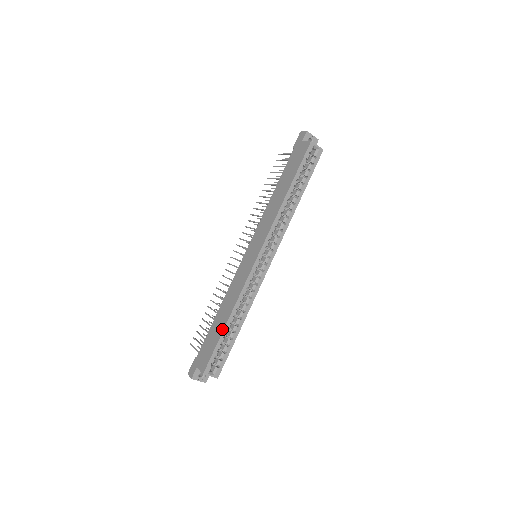
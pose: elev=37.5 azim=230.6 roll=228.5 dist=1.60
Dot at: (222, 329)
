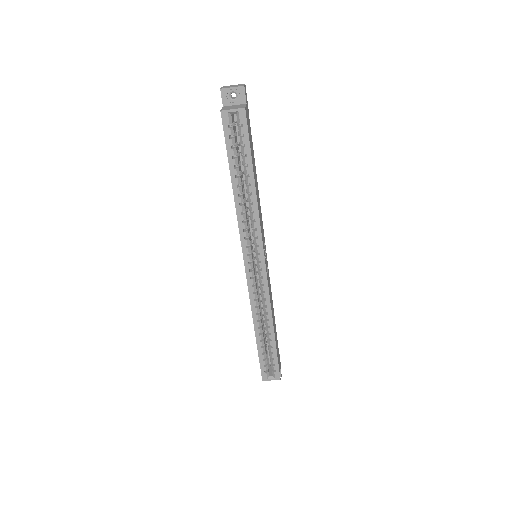
Dot at: (256, 341)
